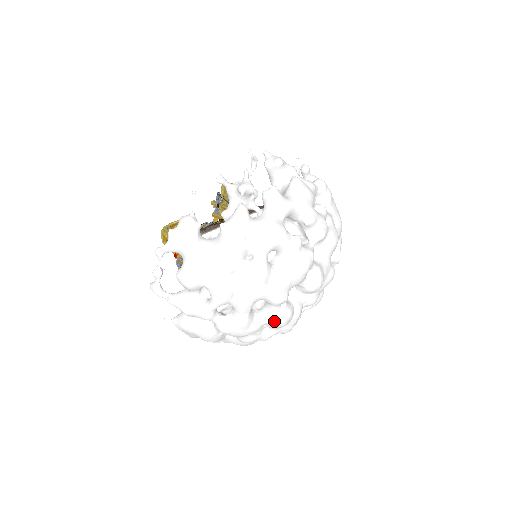
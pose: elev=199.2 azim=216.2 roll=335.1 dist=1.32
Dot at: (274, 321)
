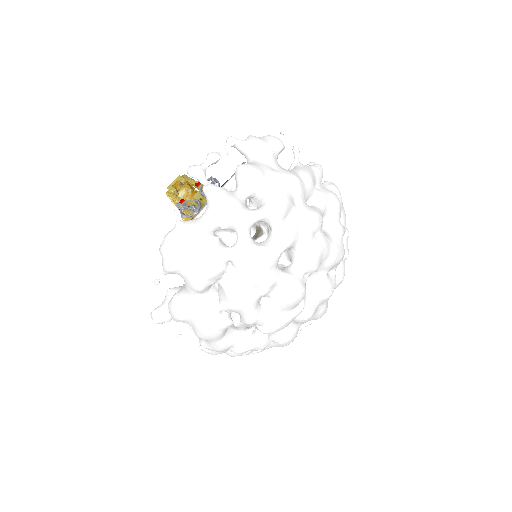
Dot at: (293, 284)
